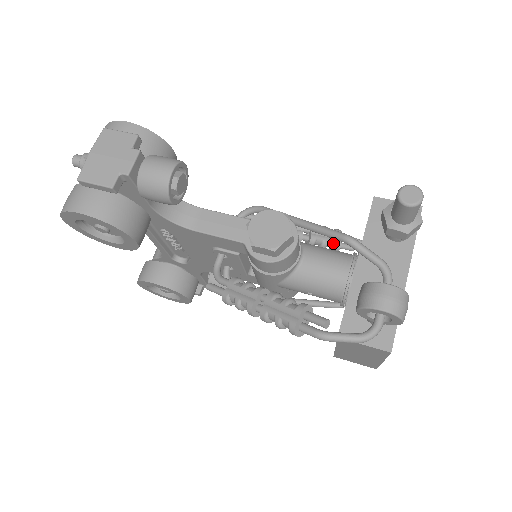
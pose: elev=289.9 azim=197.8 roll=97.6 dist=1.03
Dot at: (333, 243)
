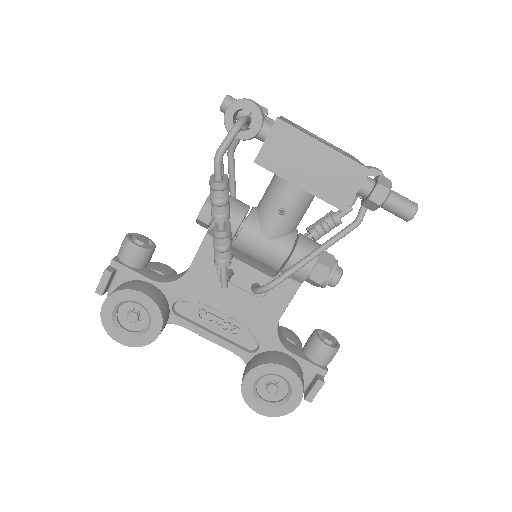
Dot at: (328, 218)
